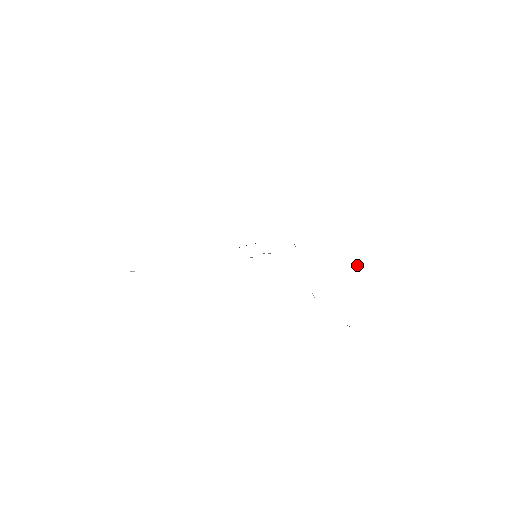
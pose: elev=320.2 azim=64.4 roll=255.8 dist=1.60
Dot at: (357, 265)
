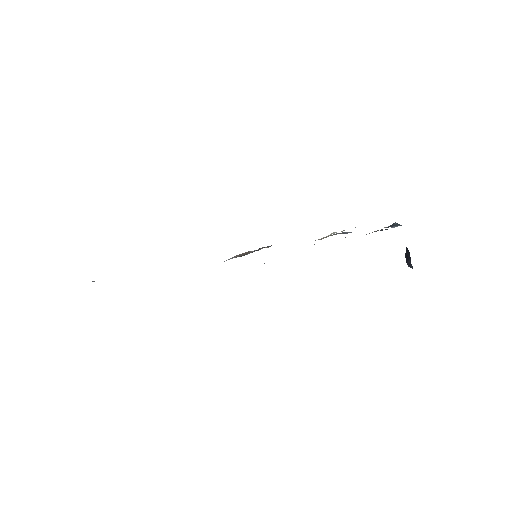
Dot at: (393, 224)
